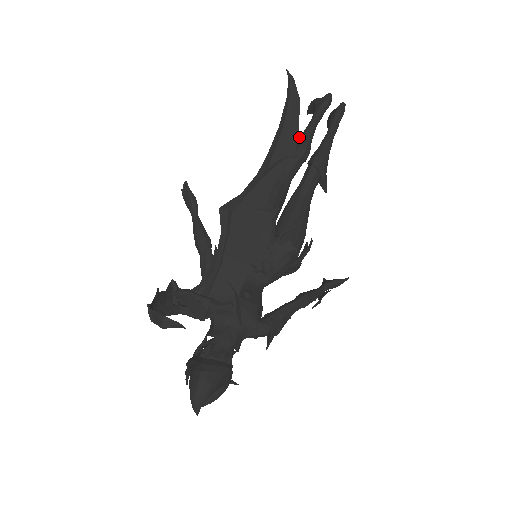
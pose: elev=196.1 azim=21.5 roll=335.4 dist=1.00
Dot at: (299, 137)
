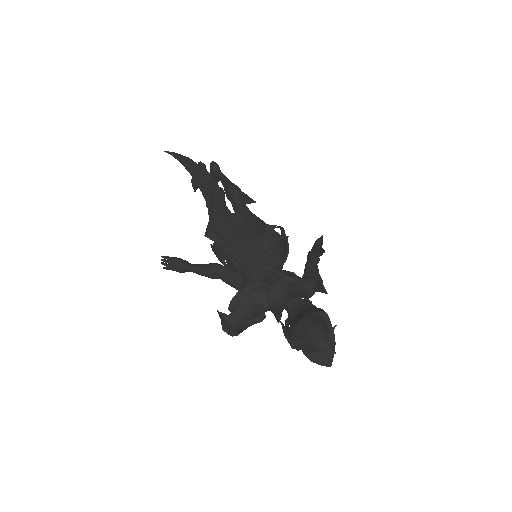
Dot at: occluded
